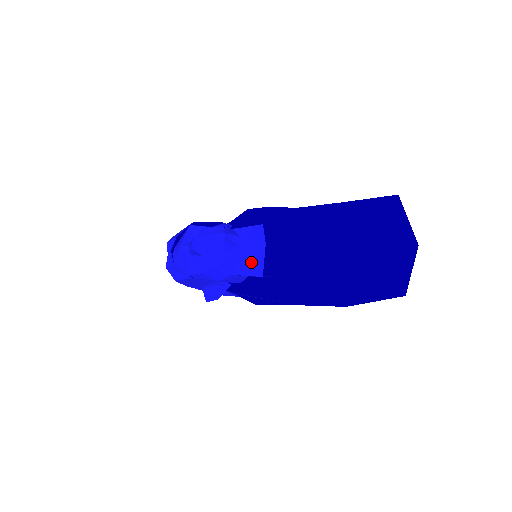
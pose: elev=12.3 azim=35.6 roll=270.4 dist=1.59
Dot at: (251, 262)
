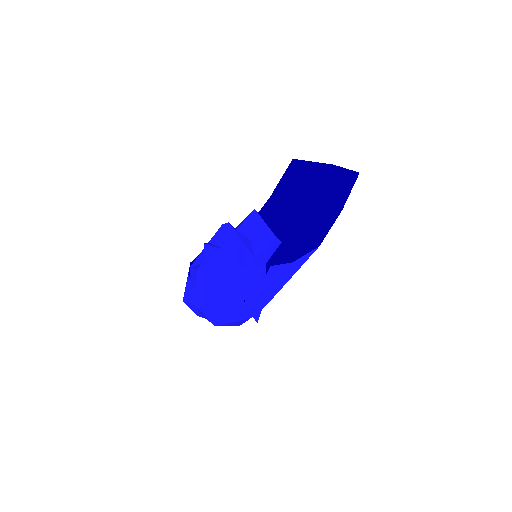
Dot at: (258, 233)
